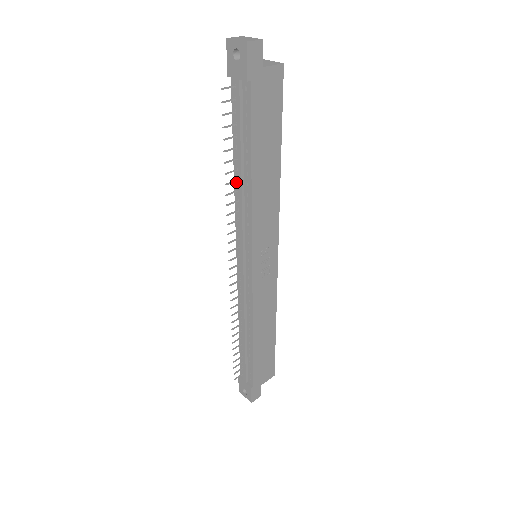
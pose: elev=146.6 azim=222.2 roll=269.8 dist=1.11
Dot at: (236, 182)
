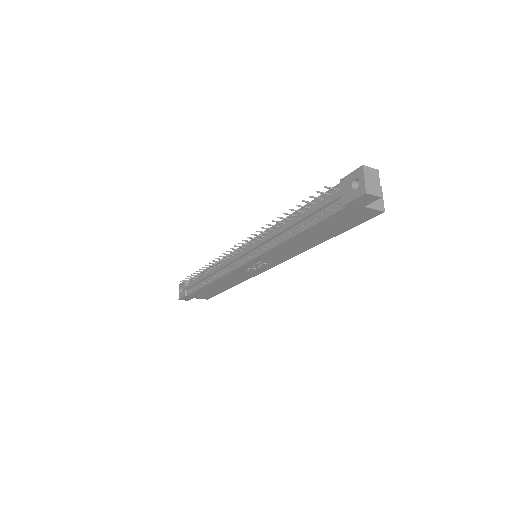
Dot at: (283, 222)
